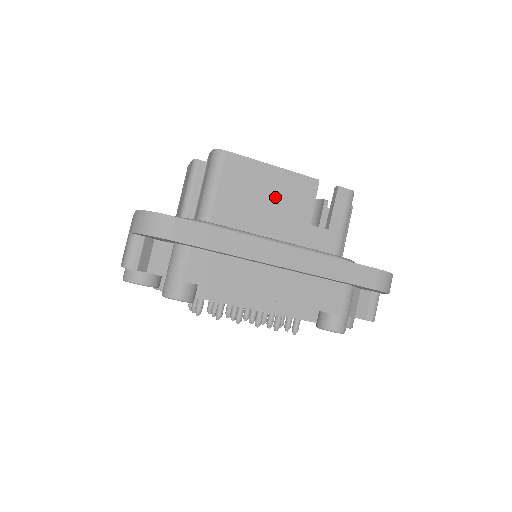
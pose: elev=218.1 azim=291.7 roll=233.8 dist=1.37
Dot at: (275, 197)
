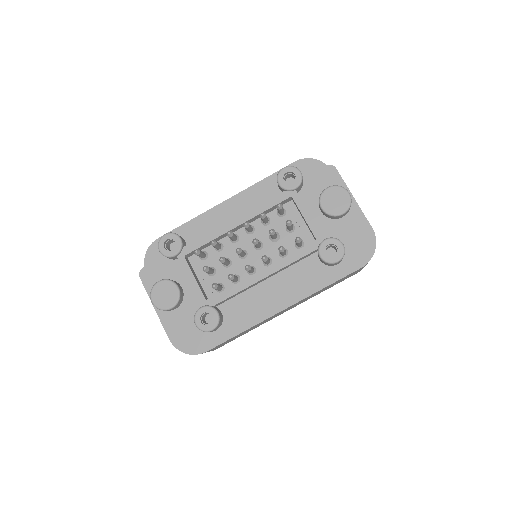
Dot at: occluded
